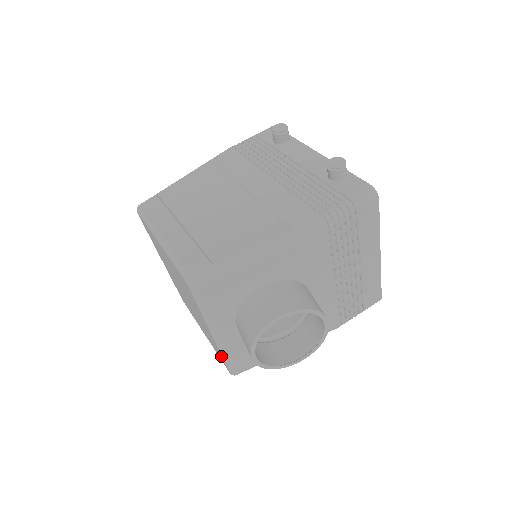
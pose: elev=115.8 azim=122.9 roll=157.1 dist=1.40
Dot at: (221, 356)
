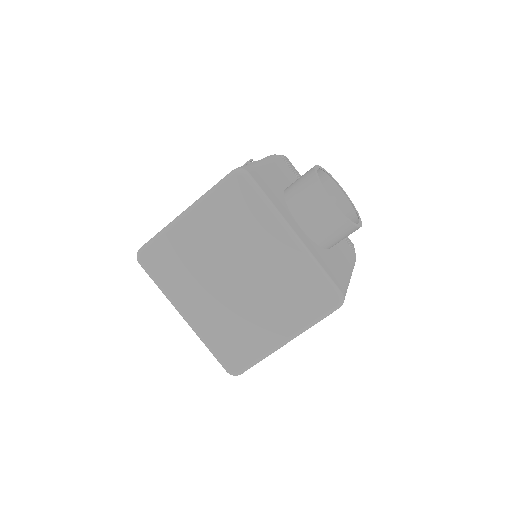
Dot at: (316, 278)
